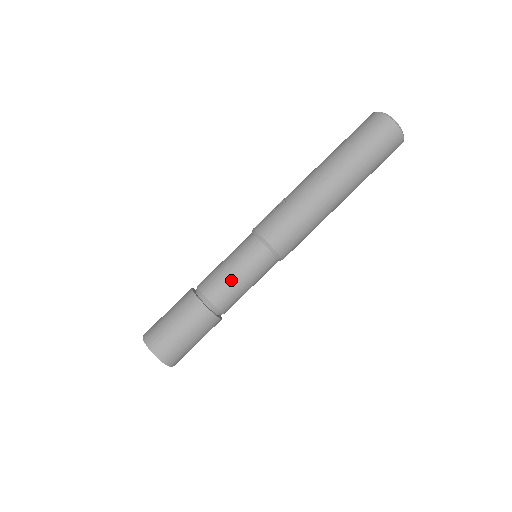
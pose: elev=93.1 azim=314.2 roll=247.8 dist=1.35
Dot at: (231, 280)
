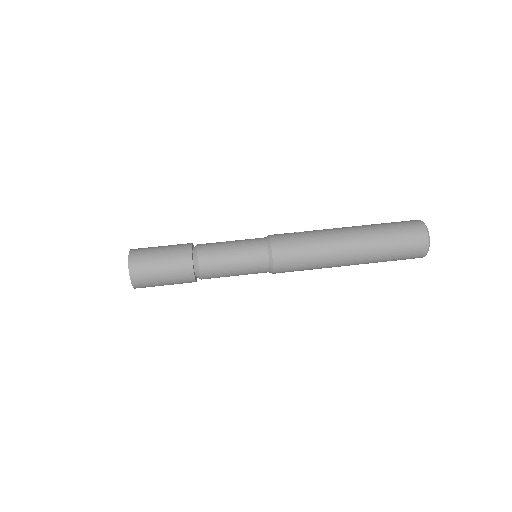
Dot at: (225, 258)
